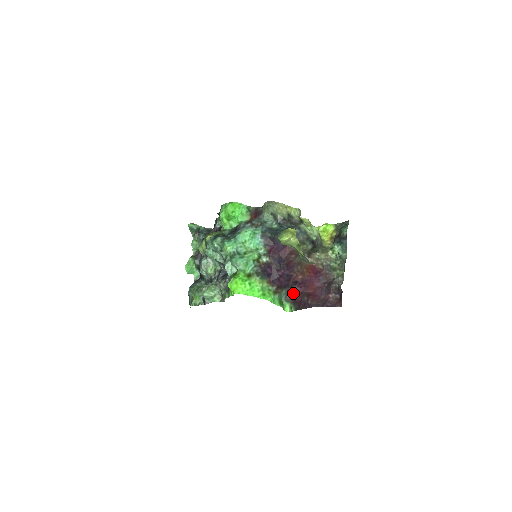
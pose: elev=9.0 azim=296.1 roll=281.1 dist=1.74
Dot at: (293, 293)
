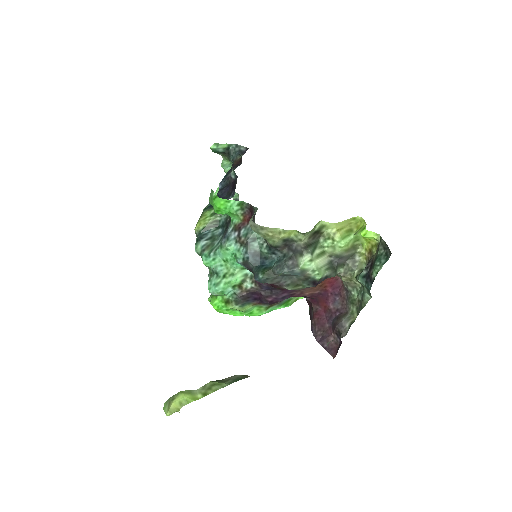
Dot at: (304, 297)
